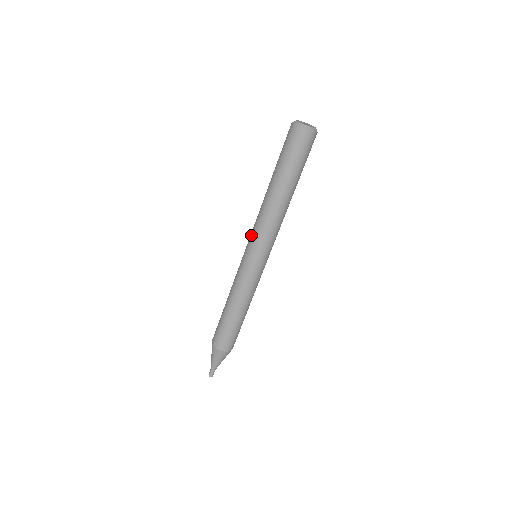
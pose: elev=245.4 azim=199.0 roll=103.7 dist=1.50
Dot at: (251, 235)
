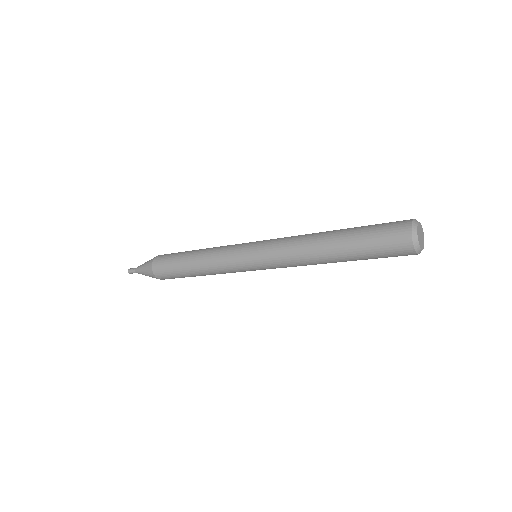
Dot at: (269, 247)
